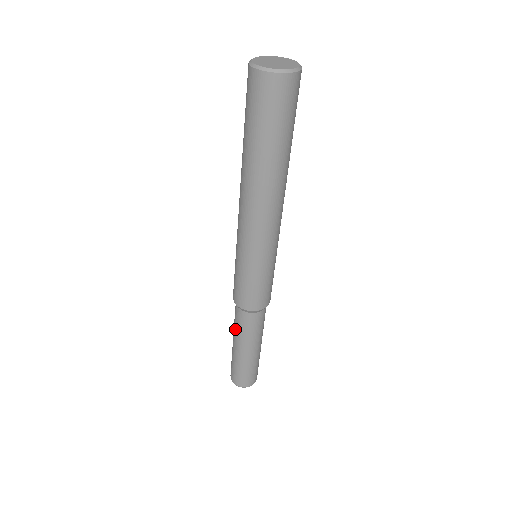
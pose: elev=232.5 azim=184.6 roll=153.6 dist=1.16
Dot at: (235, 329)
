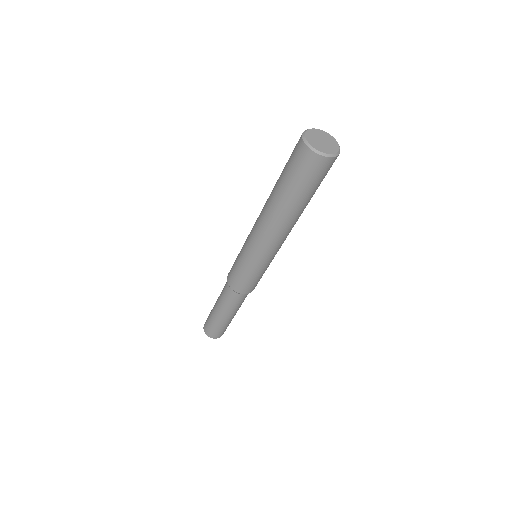
Dot at: (220, 295)
